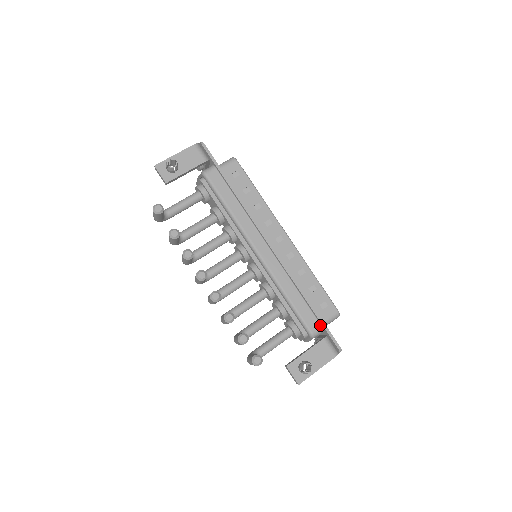
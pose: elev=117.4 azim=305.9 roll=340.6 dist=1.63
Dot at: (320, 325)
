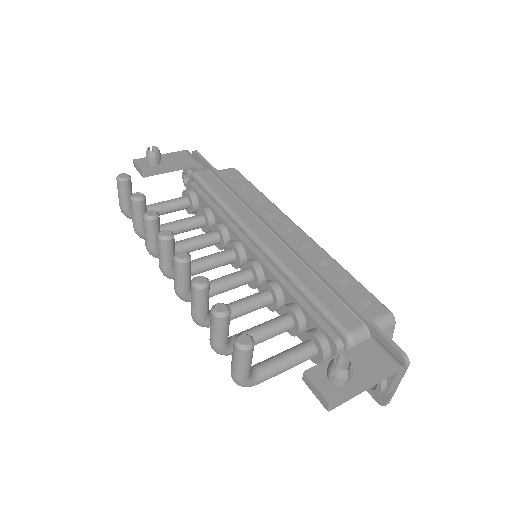
Dot at: (362, 323)
